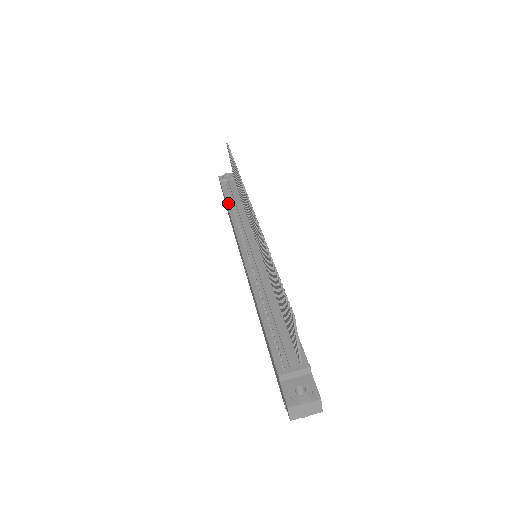
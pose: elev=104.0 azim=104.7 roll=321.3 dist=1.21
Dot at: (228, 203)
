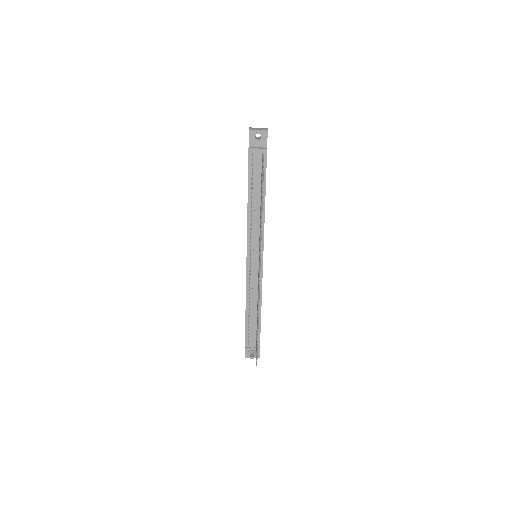
Dot at: (249, 192)
